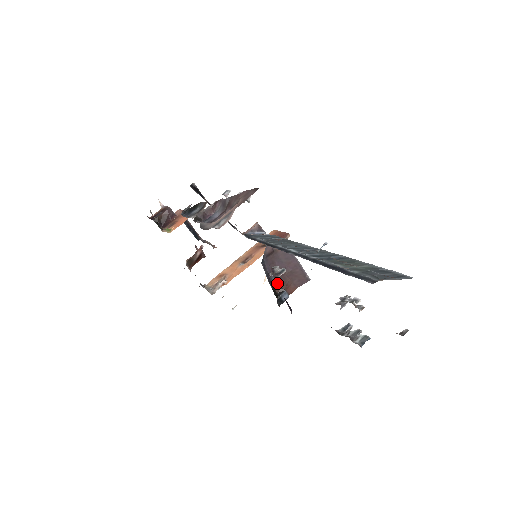
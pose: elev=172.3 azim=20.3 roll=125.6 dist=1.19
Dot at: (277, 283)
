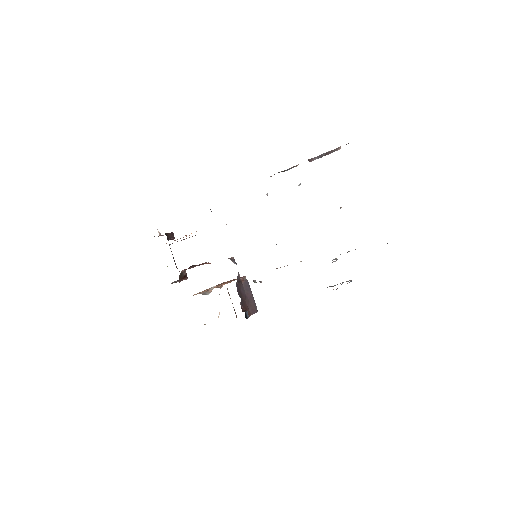
Dot at: (242, 304)
